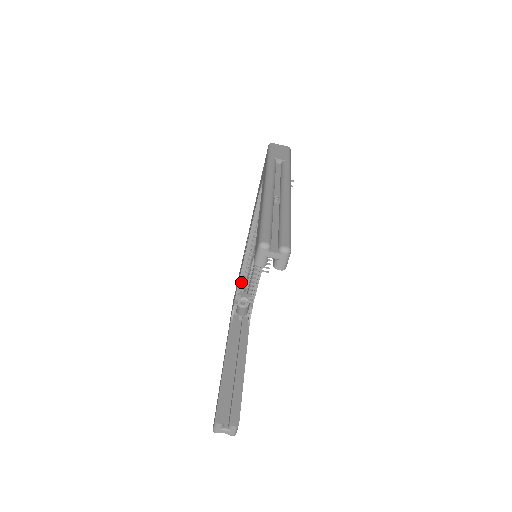
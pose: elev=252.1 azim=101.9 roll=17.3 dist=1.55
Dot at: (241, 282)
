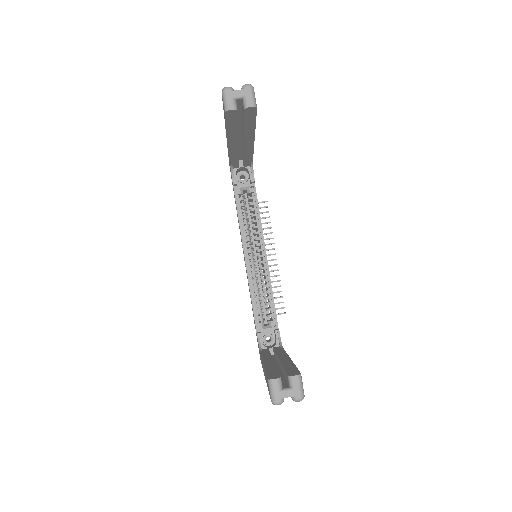
Dot at: (255, 306)
